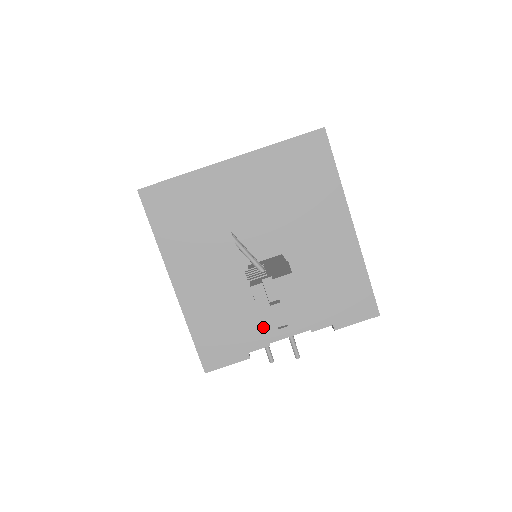
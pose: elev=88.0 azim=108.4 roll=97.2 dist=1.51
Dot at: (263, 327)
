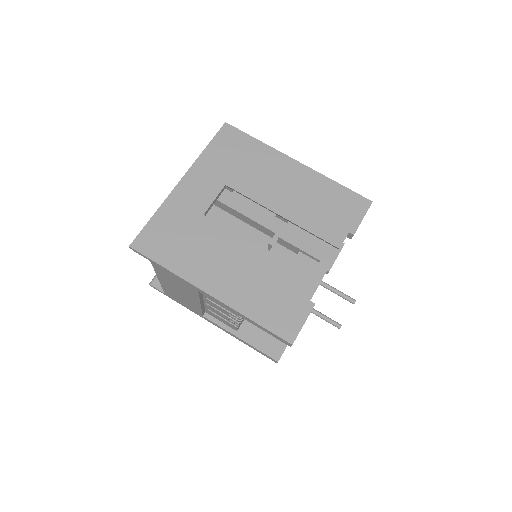
Dot at: (303, 273)
